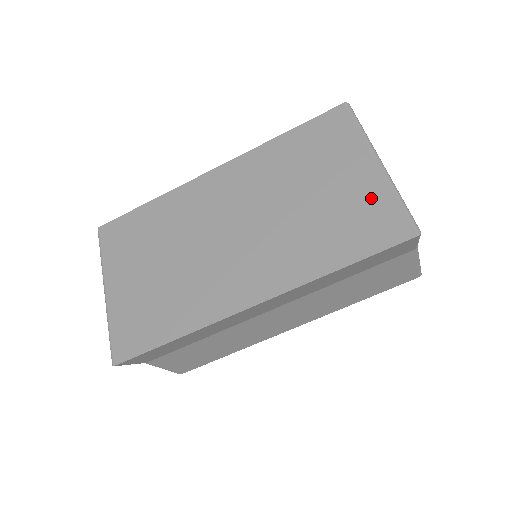
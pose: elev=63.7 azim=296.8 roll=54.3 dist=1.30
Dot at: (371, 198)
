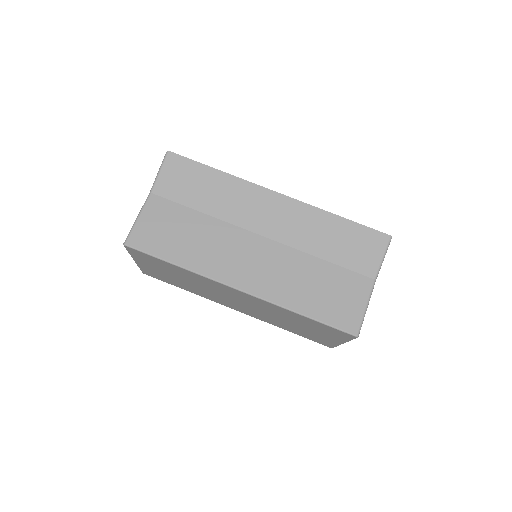
Dot at: occluded
